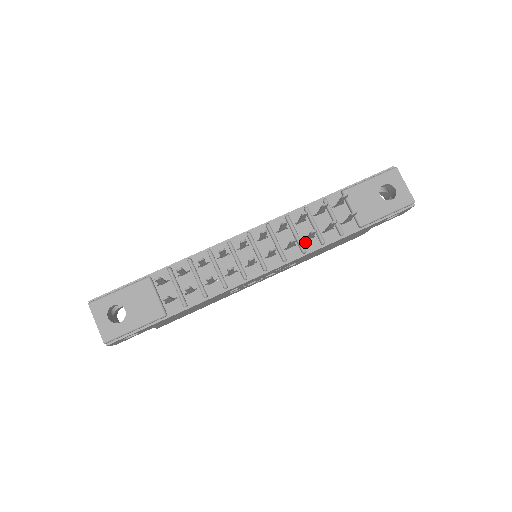
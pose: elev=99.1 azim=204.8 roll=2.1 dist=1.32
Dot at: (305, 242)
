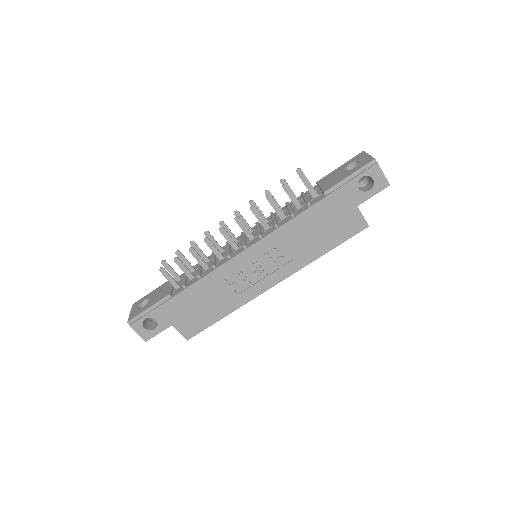
Dot at: (280, 222)
